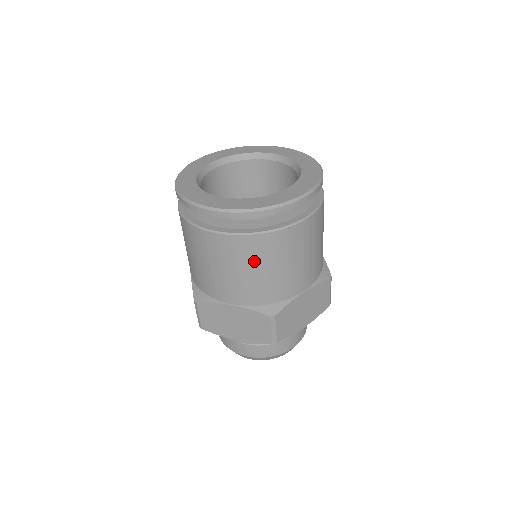
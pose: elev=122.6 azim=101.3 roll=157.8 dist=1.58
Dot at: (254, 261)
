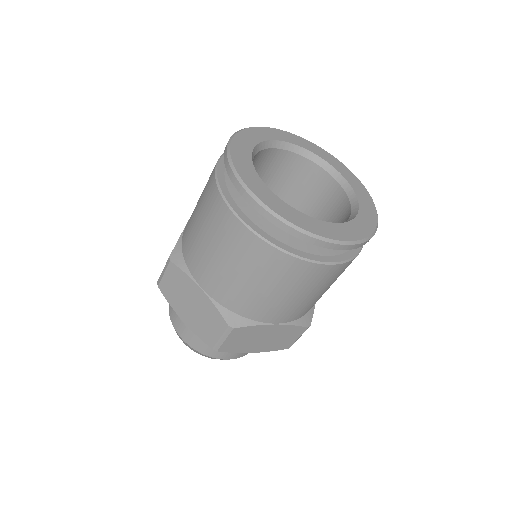
Dot at: (252, 267)
